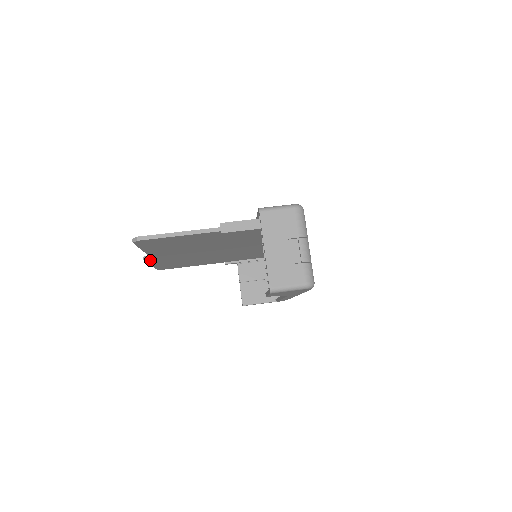
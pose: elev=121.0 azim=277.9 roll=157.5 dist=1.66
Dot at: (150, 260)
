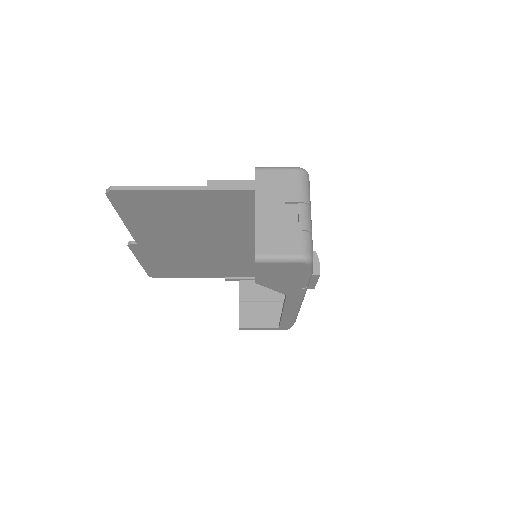
Dot at: (136, 248)
